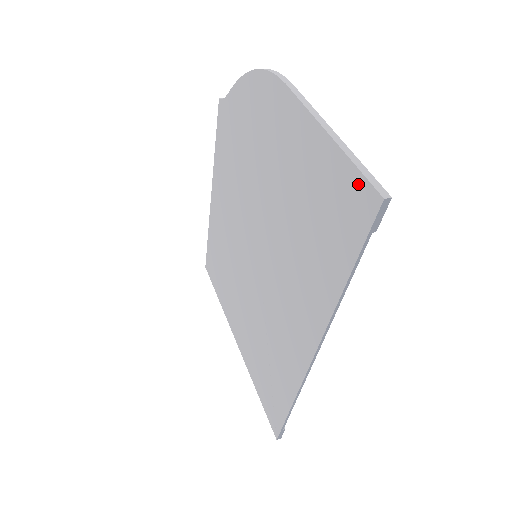
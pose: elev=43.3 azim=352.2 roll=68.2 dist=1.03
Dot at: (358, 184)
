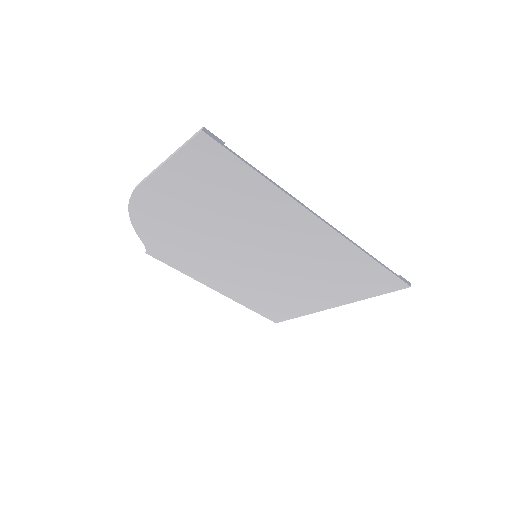
Dot at: (195, 147)
